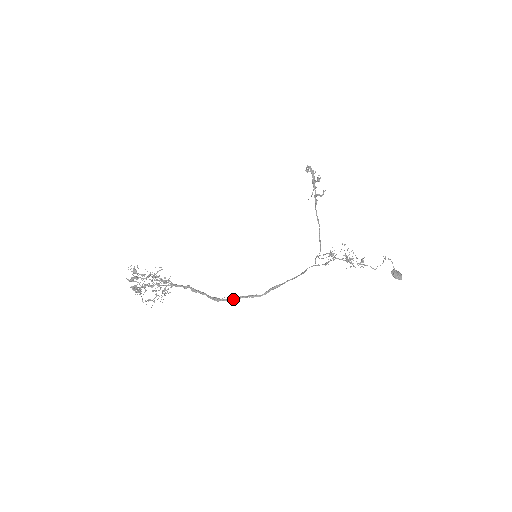
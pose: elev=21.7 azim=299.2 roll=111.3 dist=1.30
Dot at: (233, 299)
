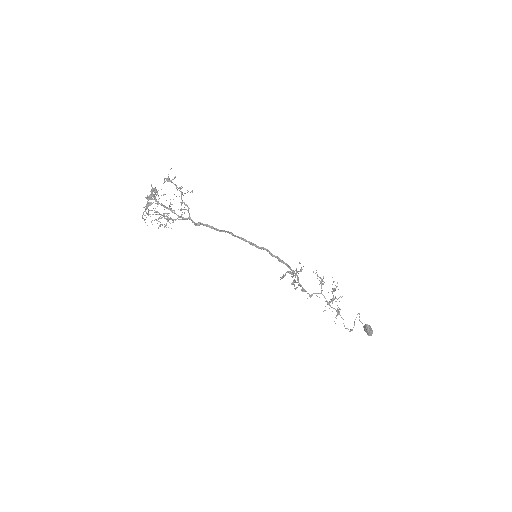
Dot at: occluded
